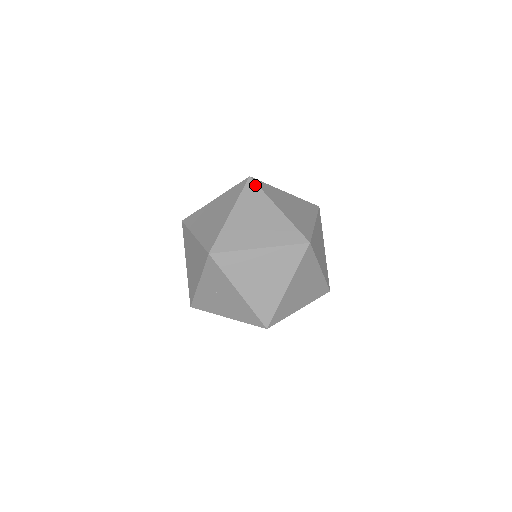
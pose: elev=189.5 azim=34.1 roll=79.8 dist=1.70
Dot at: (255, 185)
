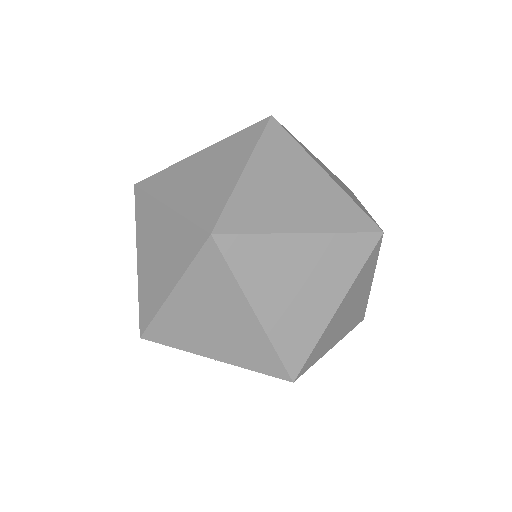
Dot at: (141, 193)
